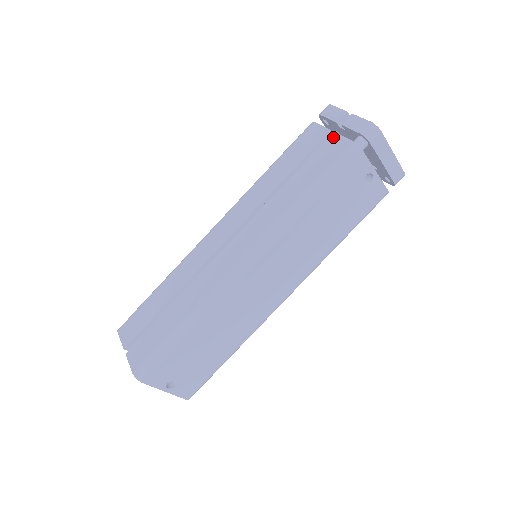
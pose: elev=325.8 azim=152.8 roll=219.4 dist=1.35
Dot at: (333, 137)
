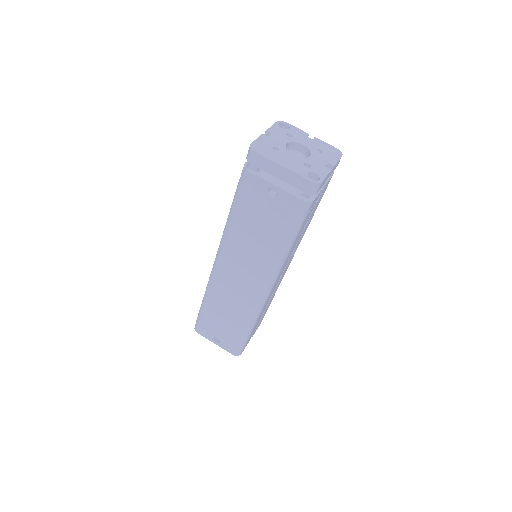
Dot at: occluded
